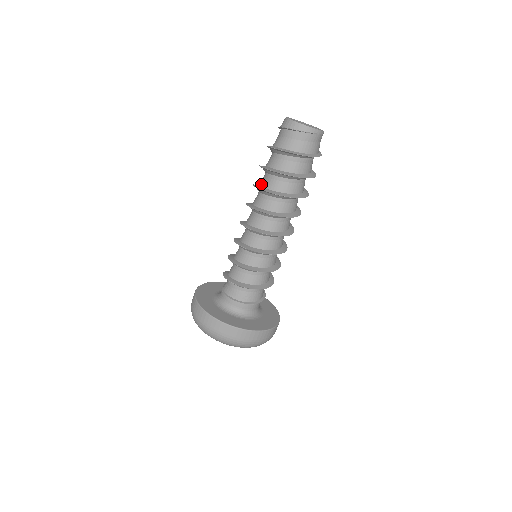
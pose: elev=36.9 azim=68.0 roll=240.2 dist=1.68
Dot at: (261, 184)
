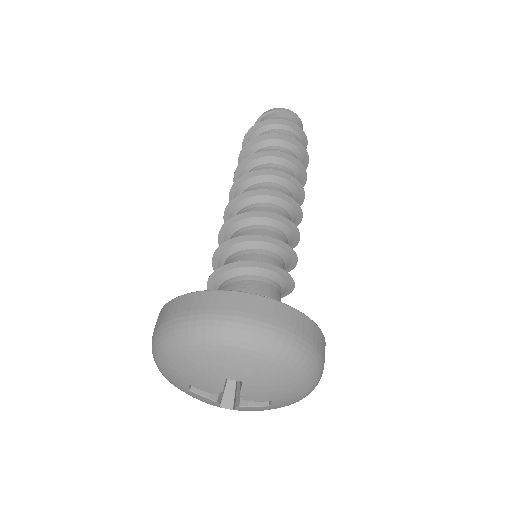
Dot at: occluded
